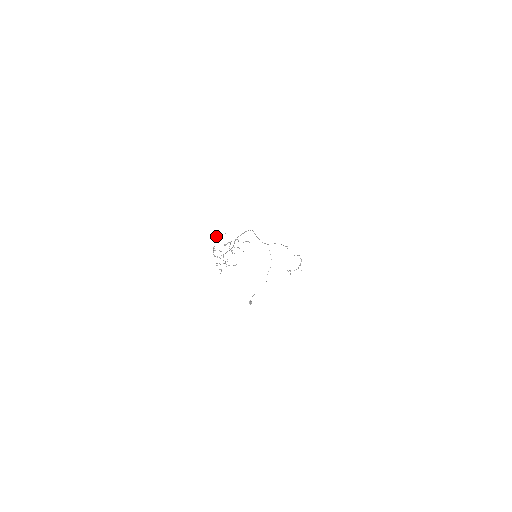
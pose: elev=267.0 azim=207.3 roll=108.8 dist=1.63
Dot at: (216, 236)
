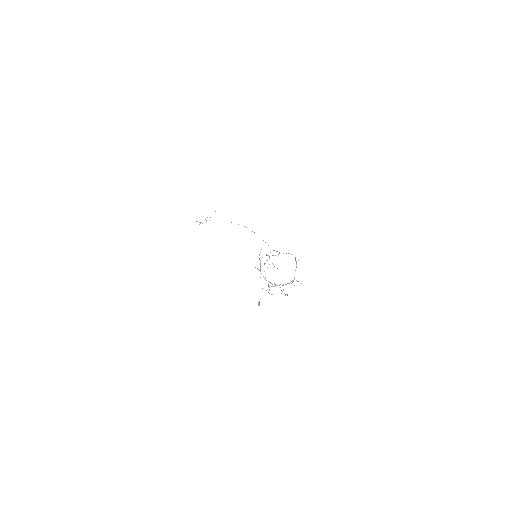
Dot at: occluded
